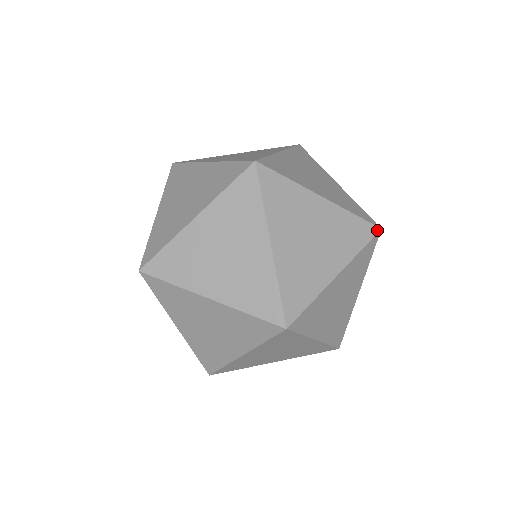
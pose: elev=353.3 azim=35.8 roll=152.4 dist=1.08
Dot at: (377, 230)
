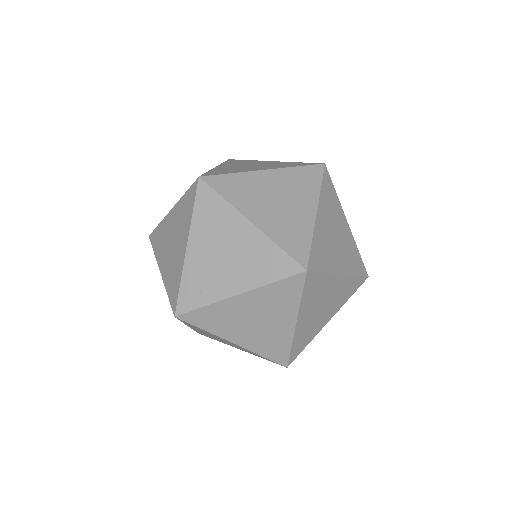
Dot at: (322, 166)
